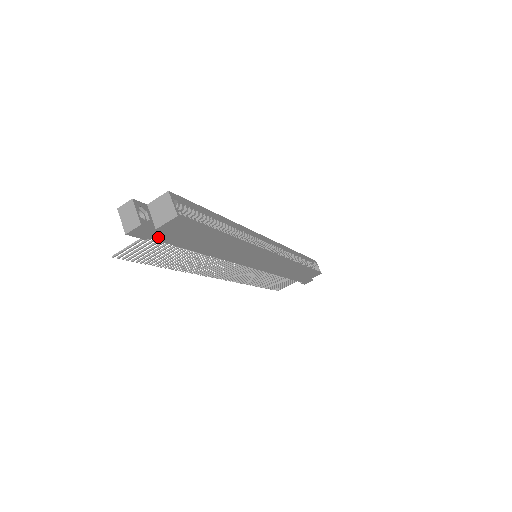
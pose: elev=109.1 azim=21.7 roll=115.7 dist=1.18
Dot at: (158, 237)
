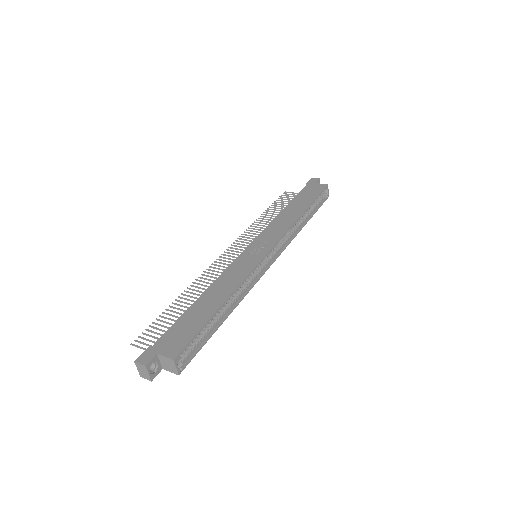
Dot at: occluded
